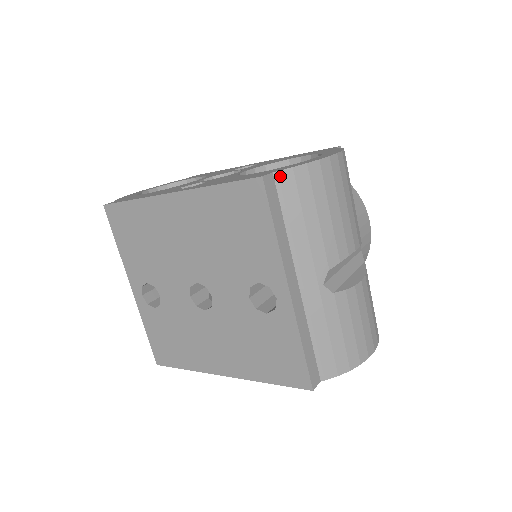
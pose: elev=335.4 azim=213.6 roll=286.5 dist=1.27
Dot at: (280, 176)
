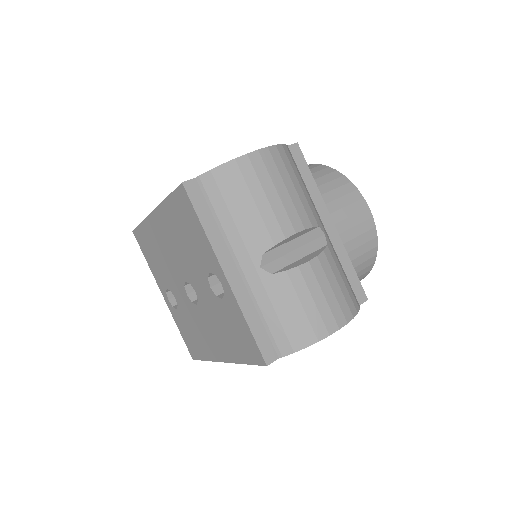
Dot at: (202, 179)
